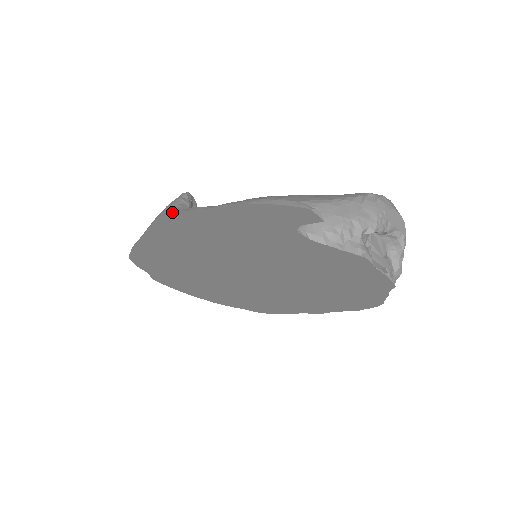
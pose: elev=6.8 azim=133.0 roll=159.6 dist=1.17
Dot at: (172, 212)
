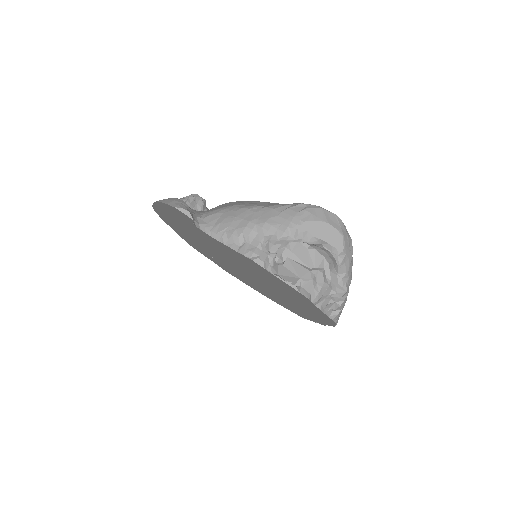
Dot at: occluded
